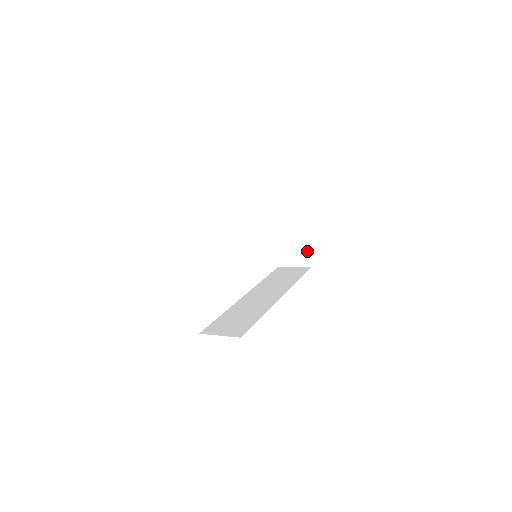
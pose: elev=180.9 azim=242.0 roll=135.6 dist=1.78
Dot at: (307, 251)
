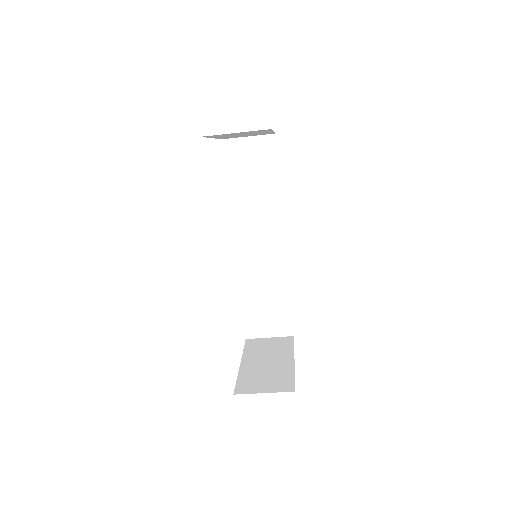
Dot at: (292, 376)
